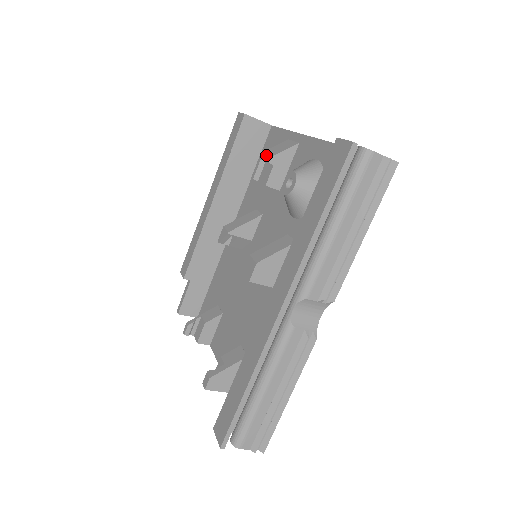
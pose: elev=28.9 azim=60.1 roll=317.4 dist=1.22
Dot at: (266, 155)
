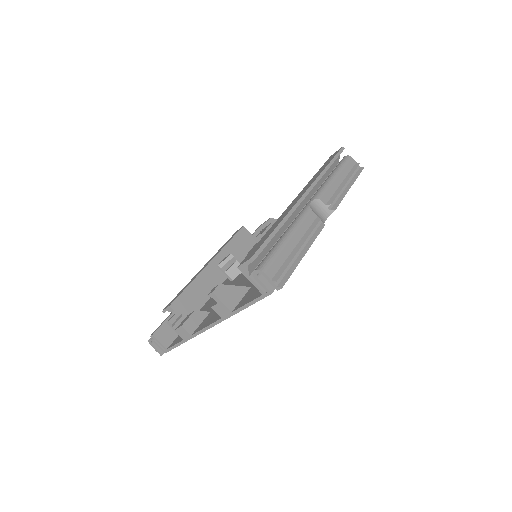
Dot at: (265, 221)
